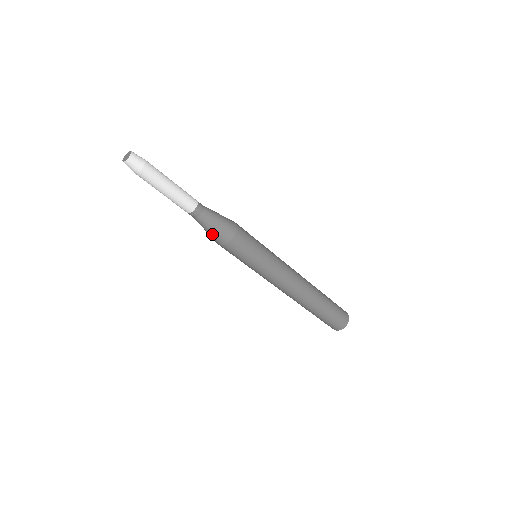
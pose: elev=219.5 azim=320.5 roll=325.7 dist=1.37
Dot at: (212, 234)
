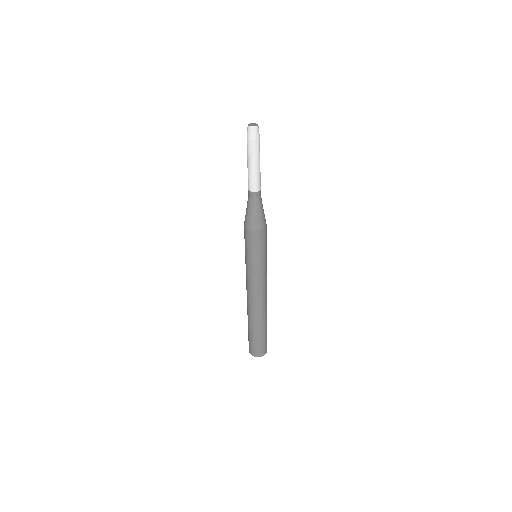
Dot at: (257, 217)
